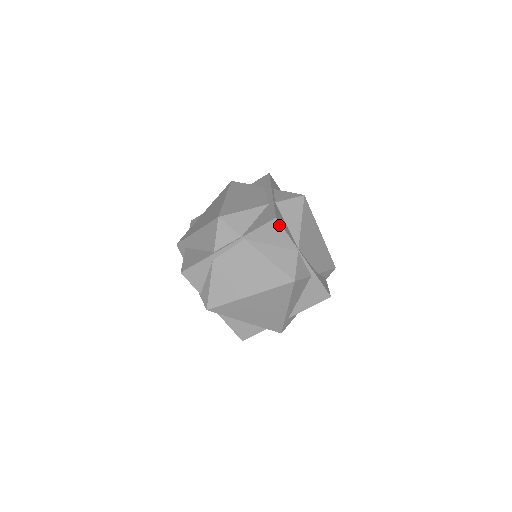
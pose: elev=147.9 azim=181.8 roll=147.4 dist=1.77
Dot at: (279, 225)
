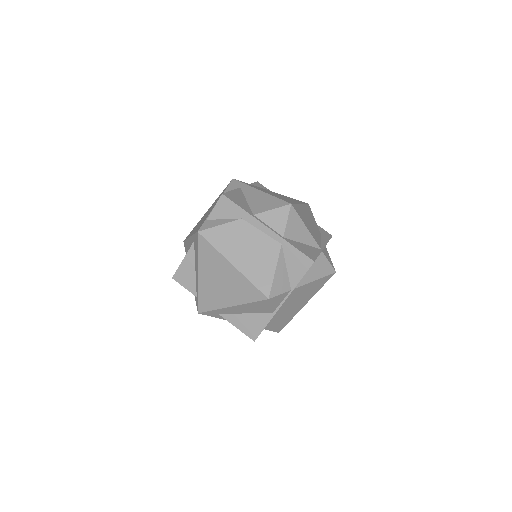
Dot at: occluded
